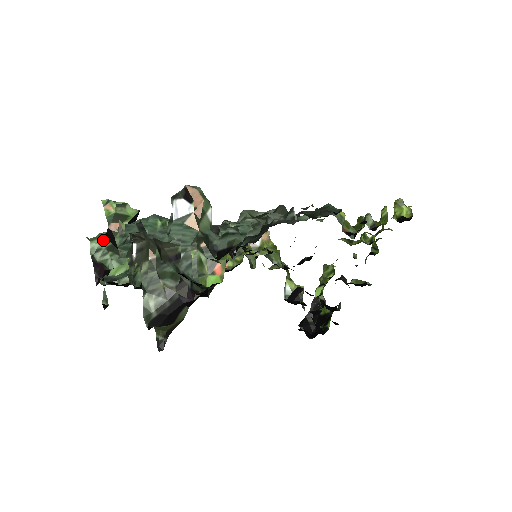
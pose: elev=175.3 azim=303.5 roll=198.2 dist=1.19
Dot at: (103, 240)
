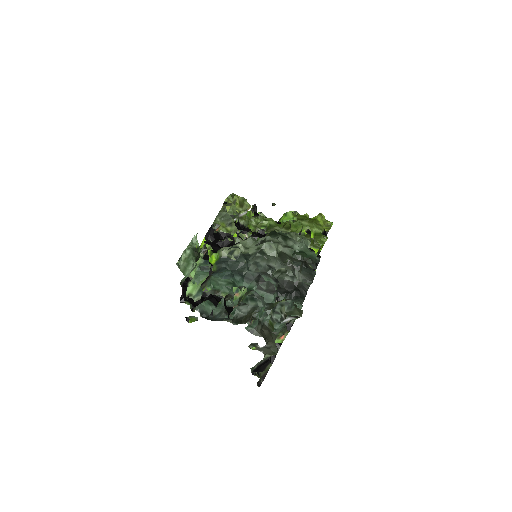
Dot at: (191, 271)
